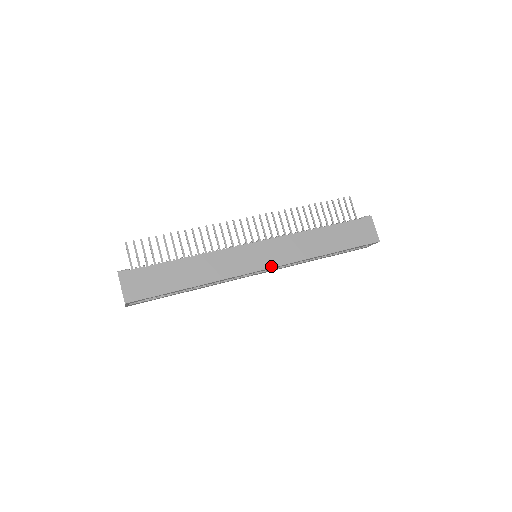
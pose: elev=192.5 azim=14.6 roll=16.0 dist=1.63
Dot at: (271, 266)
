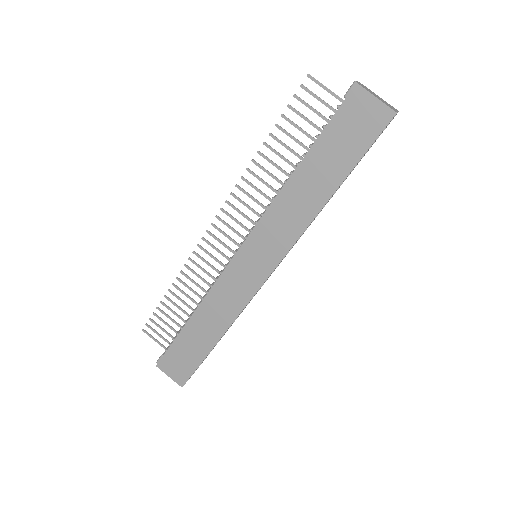
Dot at: (273, 267)
